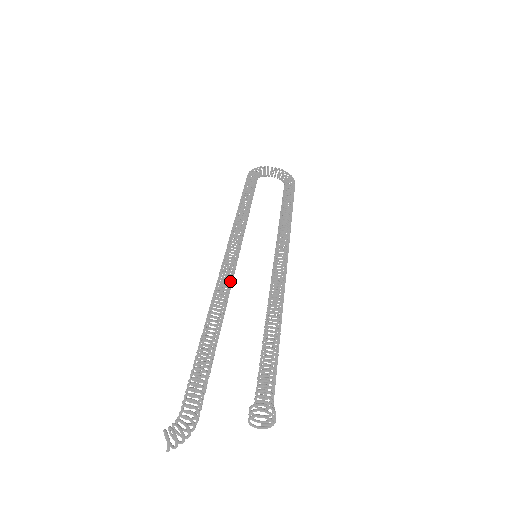
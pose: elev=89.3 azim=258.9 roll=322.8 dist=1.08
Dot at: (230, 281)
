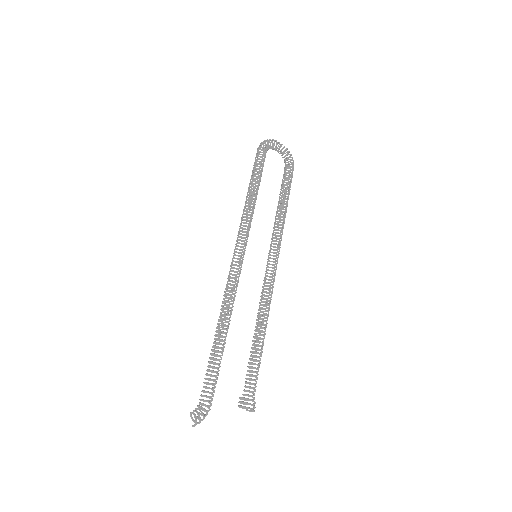
Dot at: (237, 283)
